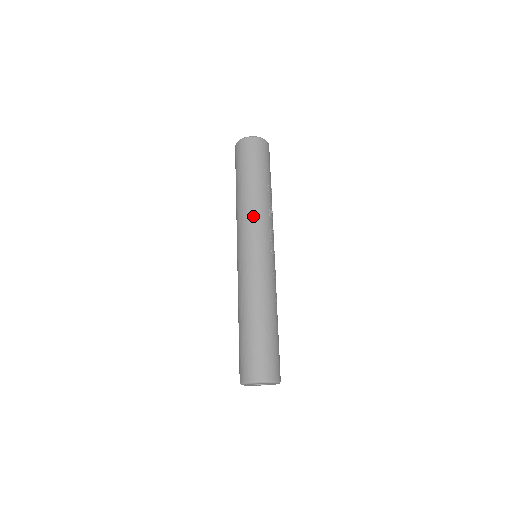
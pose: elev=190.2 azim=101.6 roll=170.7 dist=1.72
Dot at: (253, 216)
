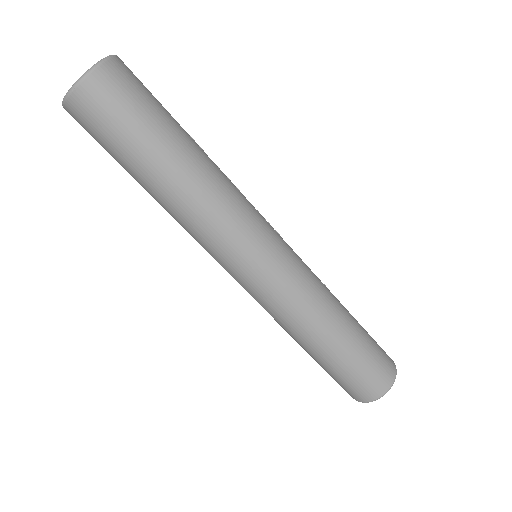
Dot at: (231, 207)
